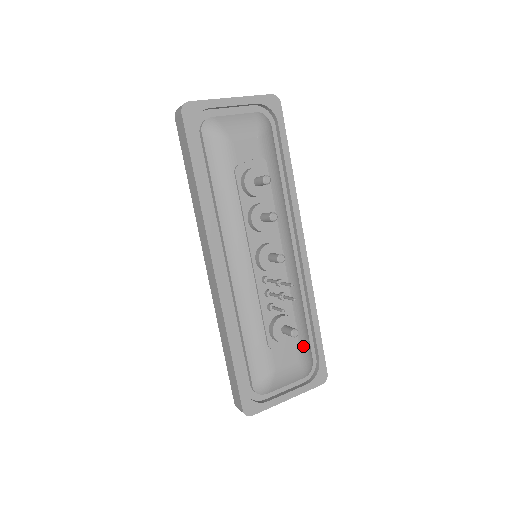
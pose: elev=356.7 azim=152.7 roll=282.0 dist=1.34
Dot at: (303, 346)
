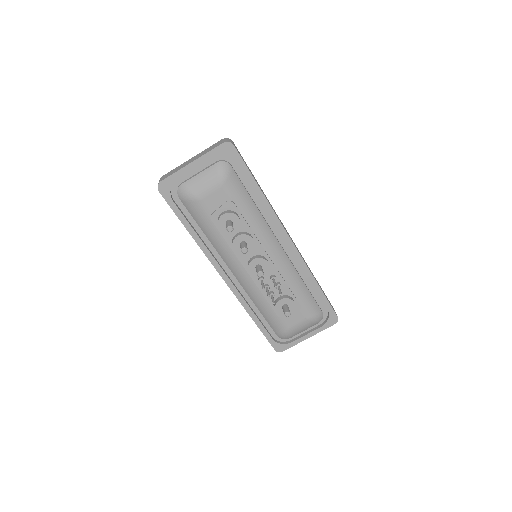
Dot at: (308, 308)
